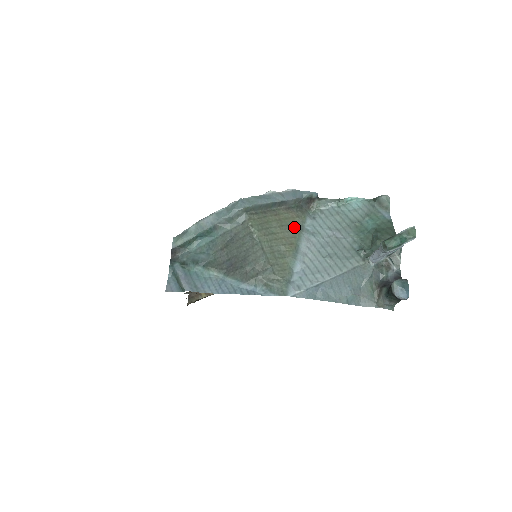
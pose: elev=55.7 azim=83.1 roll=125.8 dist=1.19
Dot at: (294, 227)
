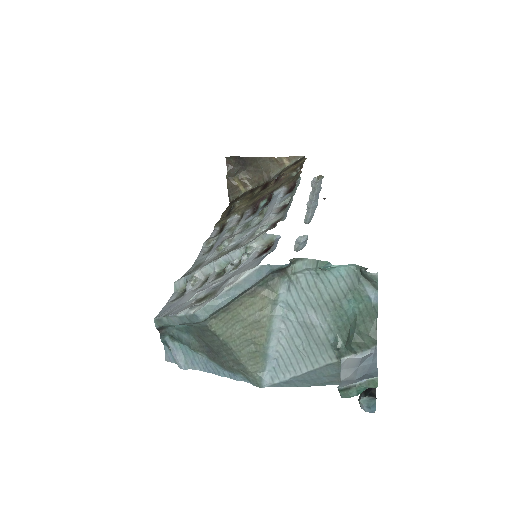
Dot at: (264, 312)
